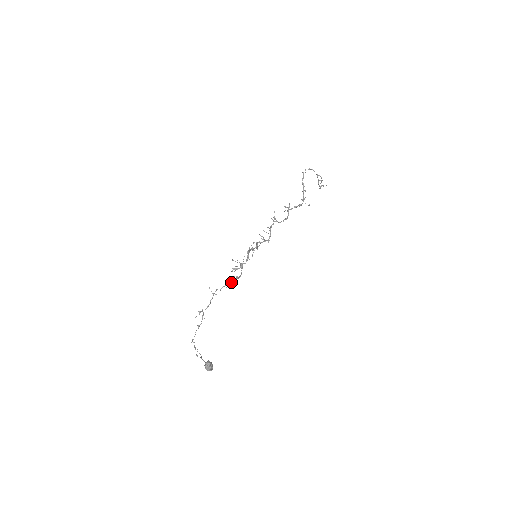
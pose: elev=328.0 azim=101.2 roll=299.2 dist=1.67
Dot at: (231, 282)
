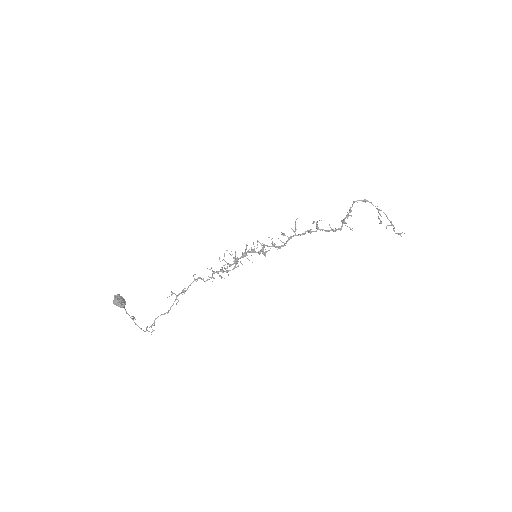
Dot at: (216, 272)
